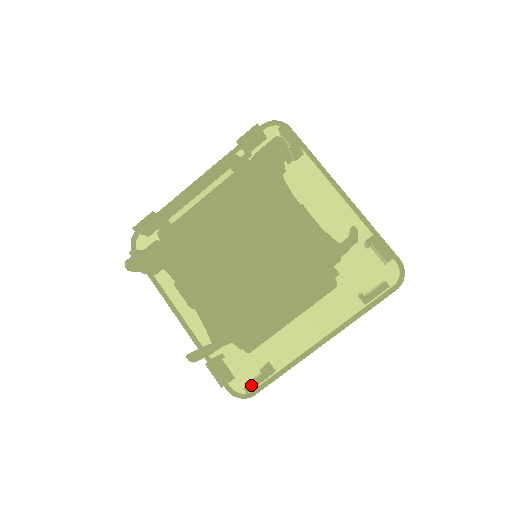
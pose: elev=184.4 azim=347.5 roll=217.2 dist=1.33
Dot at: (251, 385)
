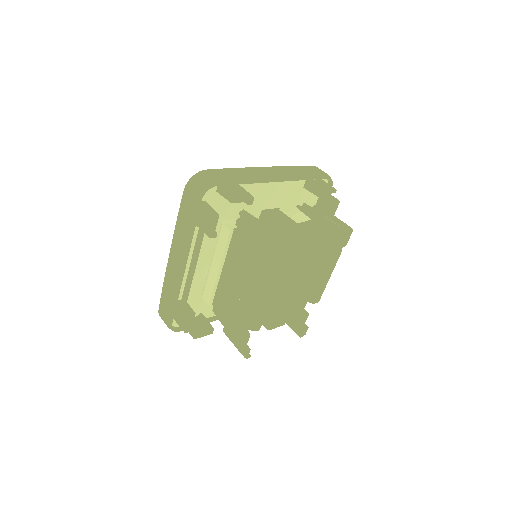
Dot at: occluded
